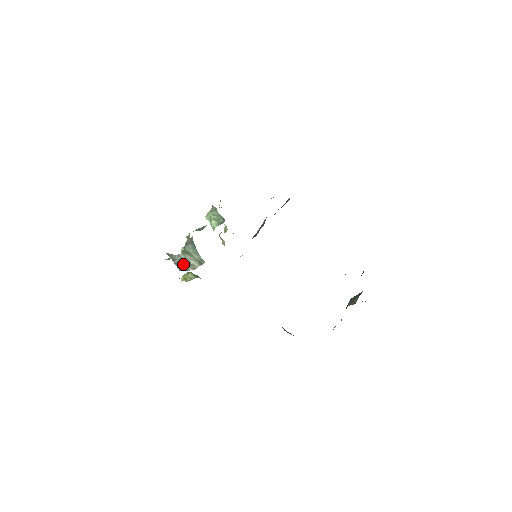
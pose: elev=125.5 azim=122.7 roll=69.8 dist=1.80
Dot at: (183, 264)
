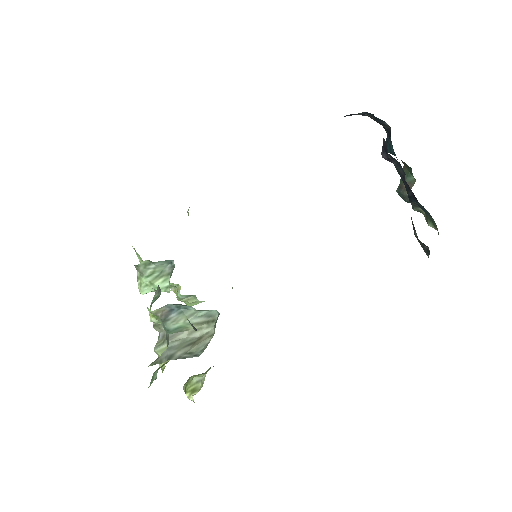
Dot at: (189, 348)
